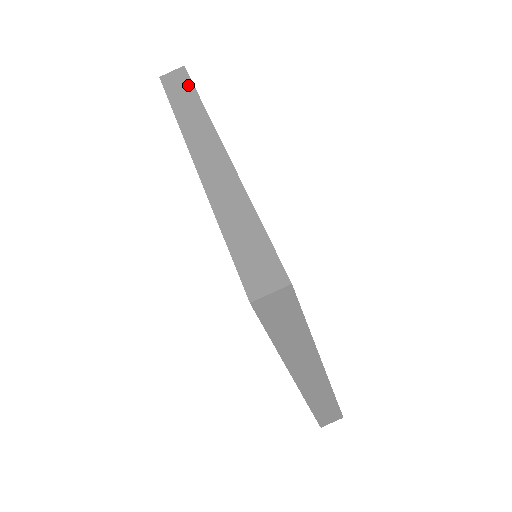
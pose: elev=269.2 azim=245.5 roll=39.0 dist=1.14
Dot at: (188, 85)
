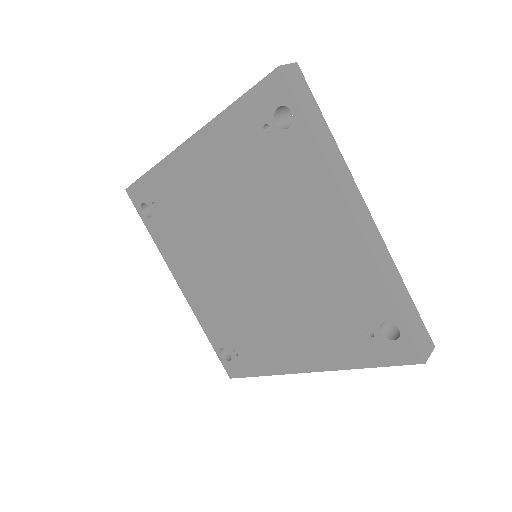
Dot at: occluded
